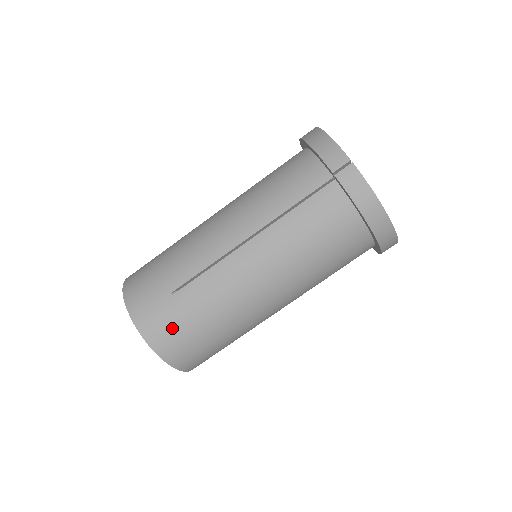
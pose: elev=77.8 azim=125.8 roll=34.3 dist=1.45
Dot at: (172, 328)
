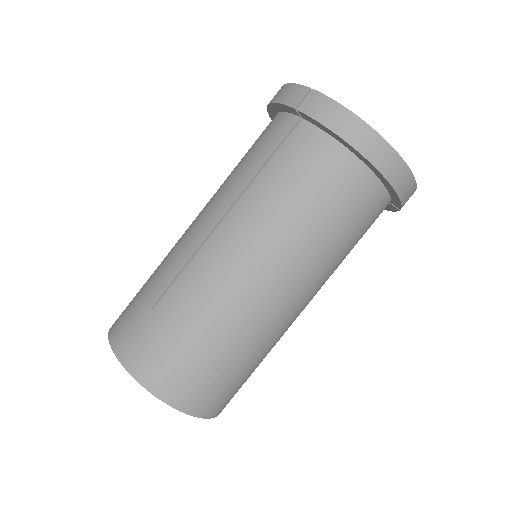
Dot at: (158, 350)
